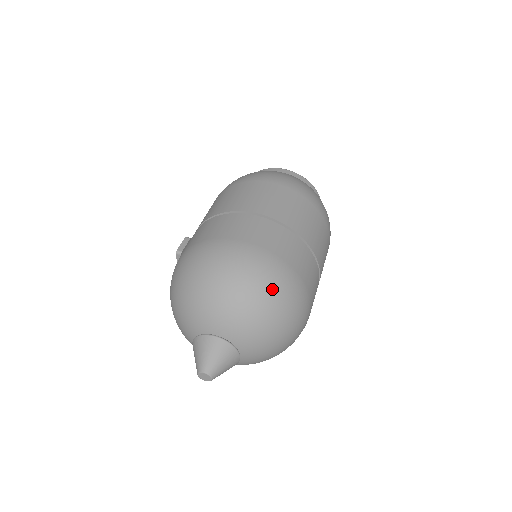
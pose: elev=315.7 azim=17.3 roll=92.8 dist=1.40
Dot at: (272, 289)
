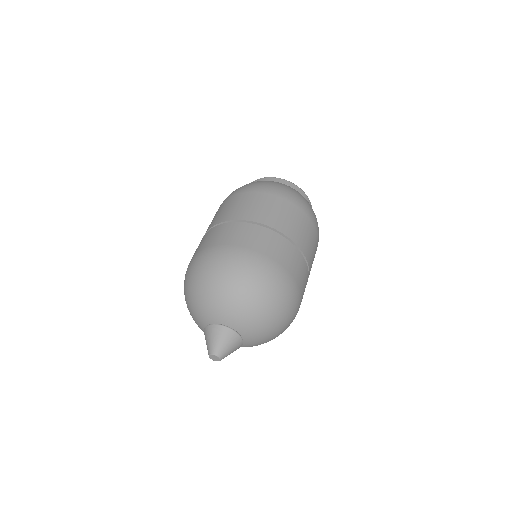
Dot at: (212, 269)
